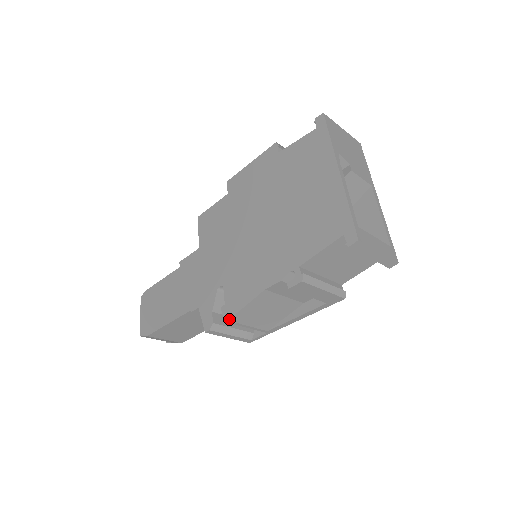
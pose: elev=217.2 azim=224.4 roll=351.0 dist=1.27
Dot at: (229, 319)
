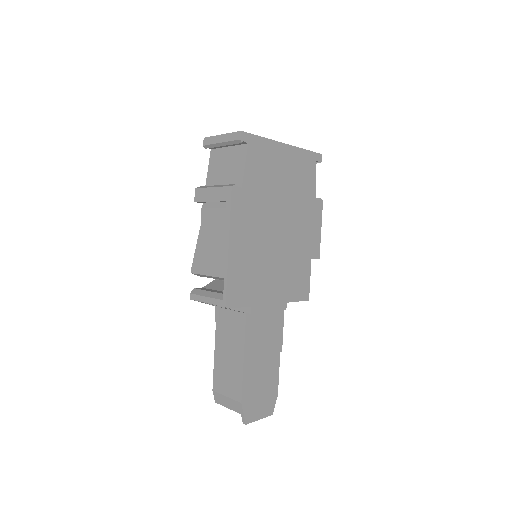
Dot at: (192, 268)
